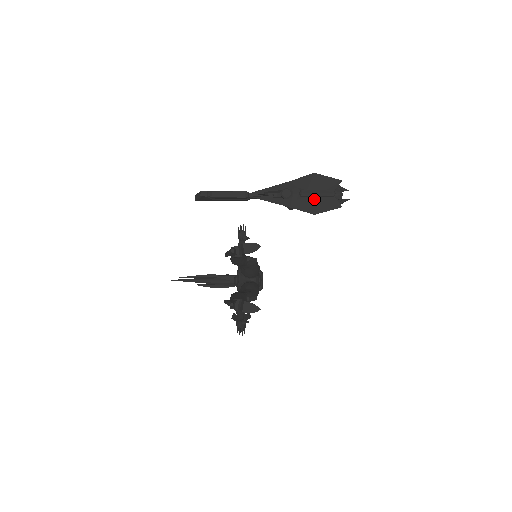
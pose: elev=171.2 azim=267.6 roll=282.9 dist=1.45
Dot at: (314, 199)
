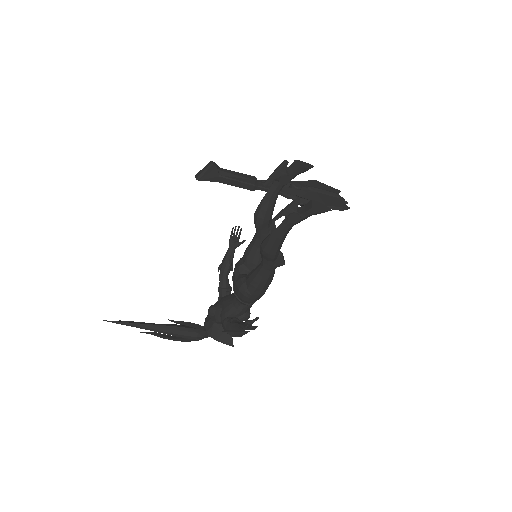
Dot at: (323, 195)
